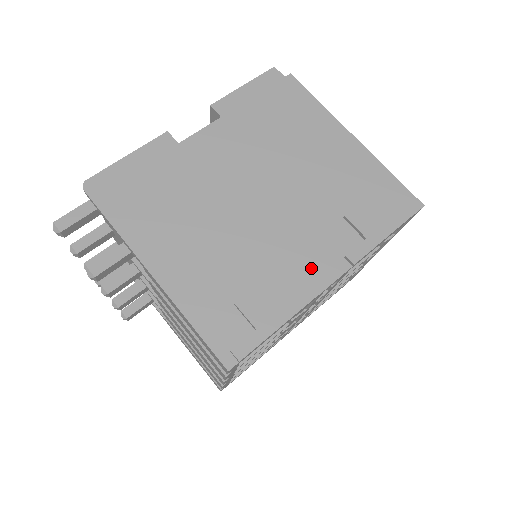
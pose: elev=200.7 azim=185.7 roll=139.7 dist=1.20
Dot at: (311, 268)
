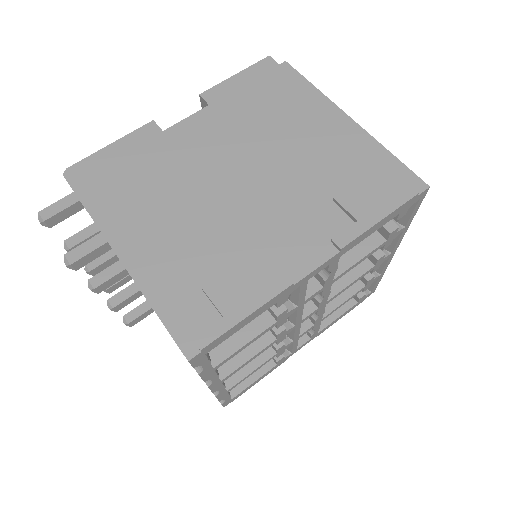
Dot at: (292, 253)
